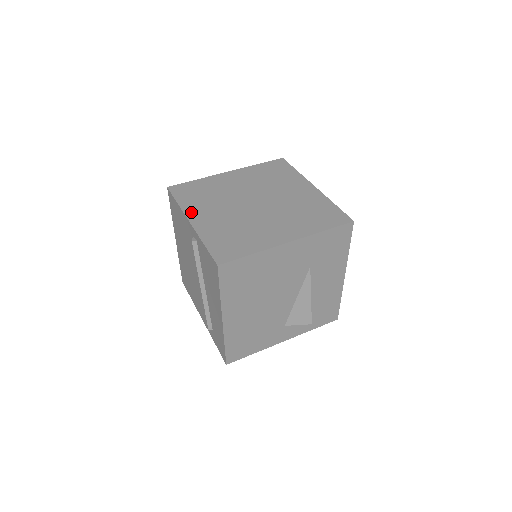
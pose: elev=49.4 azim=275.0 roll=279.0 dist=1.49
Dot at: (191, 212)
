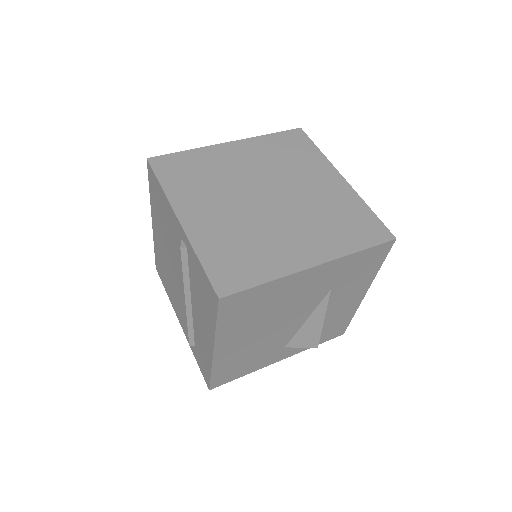
Dot at: (180, 204)
